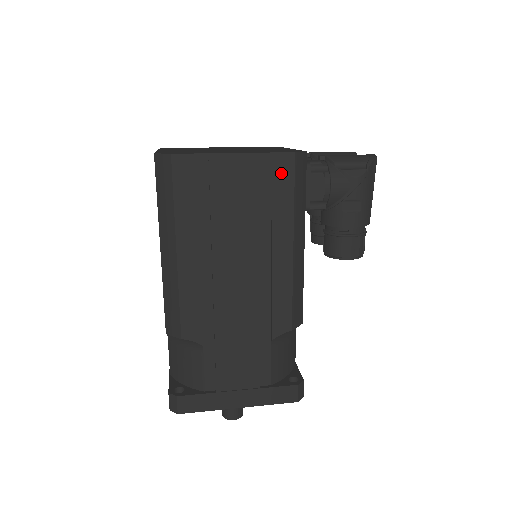
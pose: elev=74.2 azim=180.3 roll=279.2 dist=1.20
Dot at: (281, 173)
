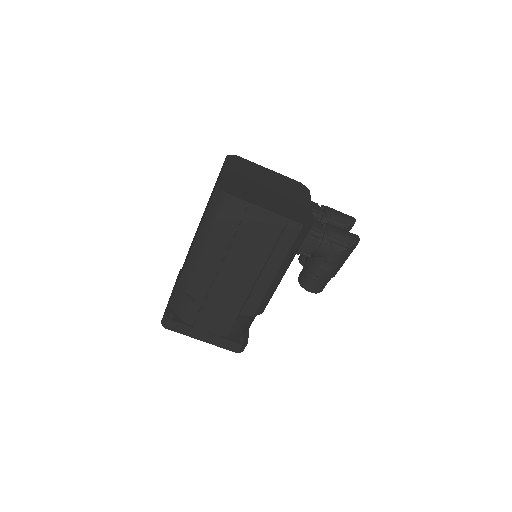
Dot at: (289, 232)
